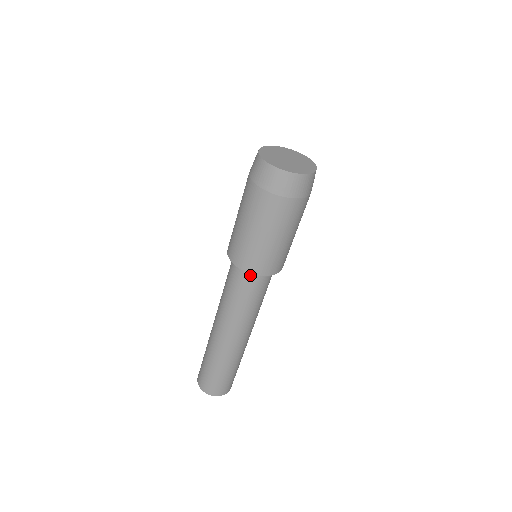
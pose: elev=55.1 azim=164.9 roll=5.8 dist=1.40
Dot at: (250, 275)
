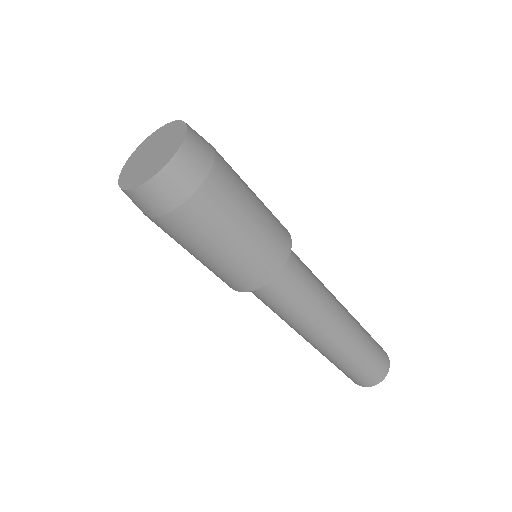
Dot at: (273, 280)
